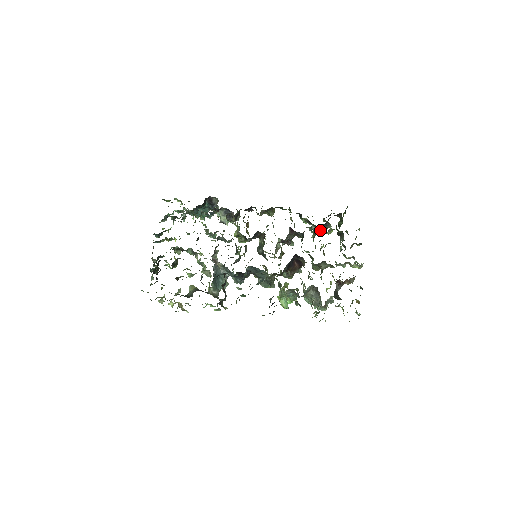
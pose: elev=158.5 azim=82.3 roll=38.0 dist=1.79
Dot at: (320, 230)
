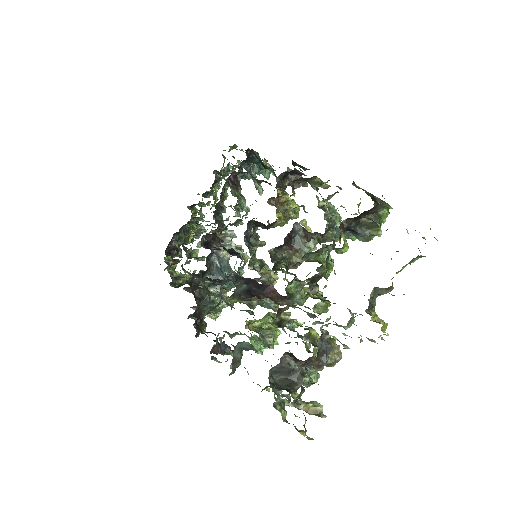
Dot at: (356, 237)
